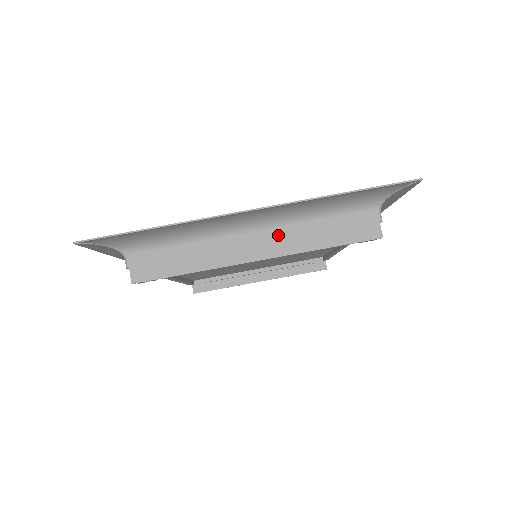
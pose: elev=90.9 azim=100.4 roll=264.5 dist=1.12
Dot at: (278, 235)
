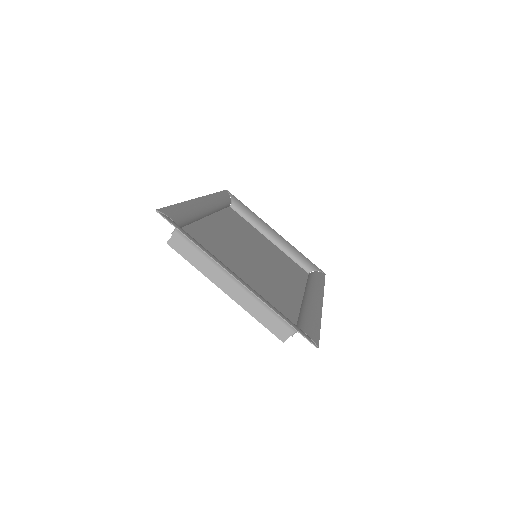
Dot at: (245, 294)
